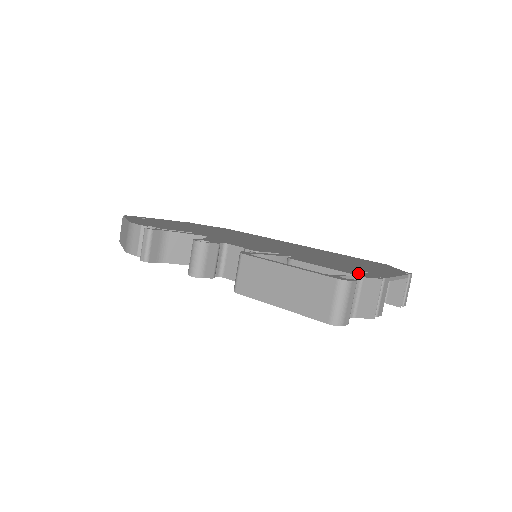
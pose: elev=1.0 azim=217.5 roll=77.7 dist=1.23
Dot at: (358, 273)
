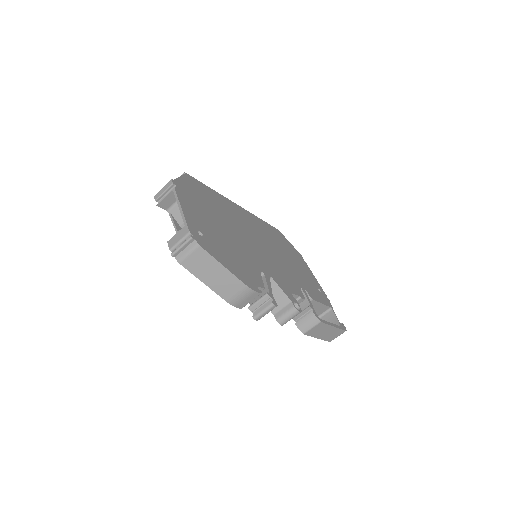
Dot at: (326, 300)
